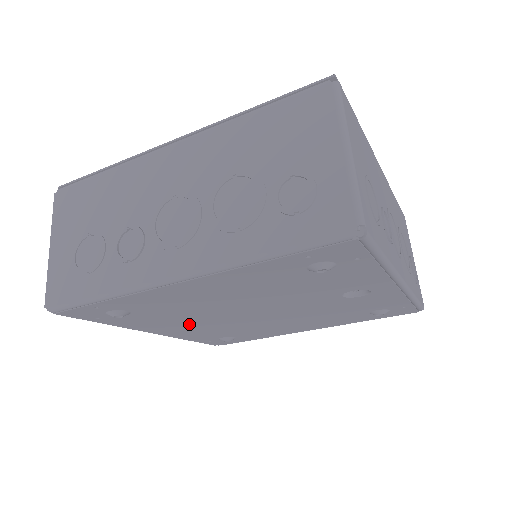
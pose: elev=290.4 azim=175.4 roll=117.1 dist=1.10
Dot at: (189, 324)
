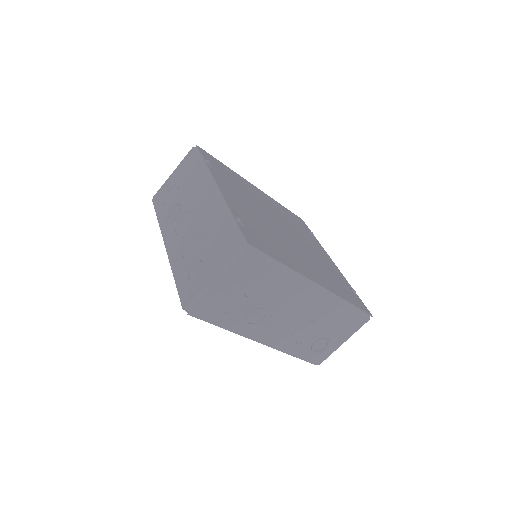
Dot at: occluded
